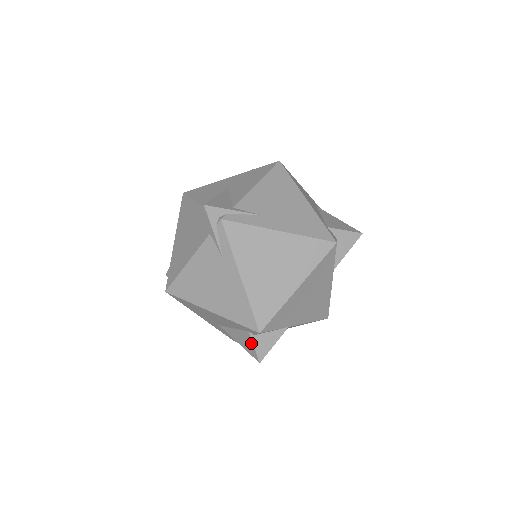
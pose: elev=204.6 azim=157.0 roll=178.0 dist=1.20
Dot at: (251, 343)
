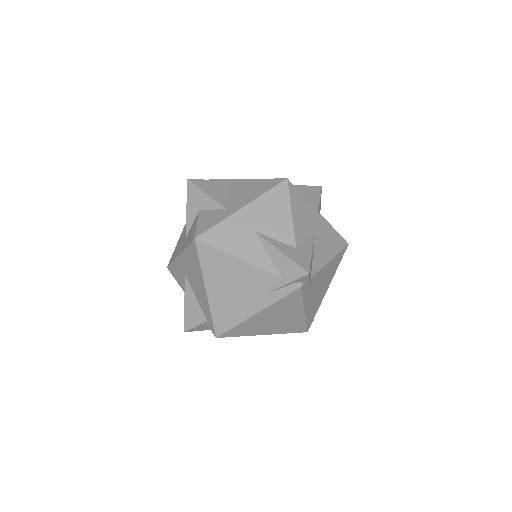
Dot at: (197, 323)
